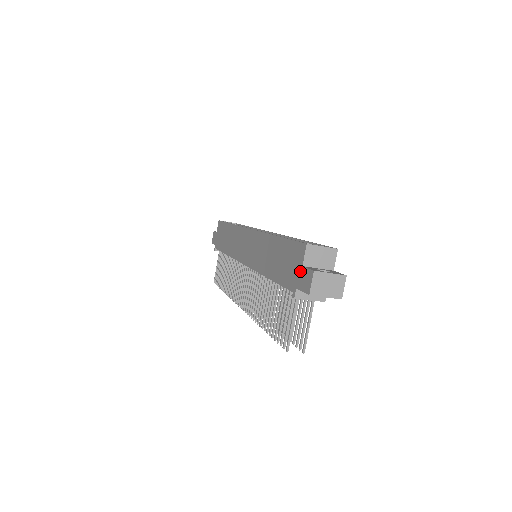
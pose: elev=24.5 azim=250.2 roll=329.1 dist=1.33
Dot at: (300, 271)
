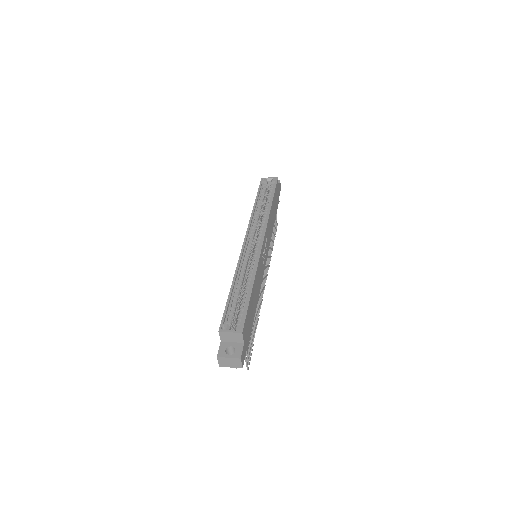
Dot at: (221, 342)
